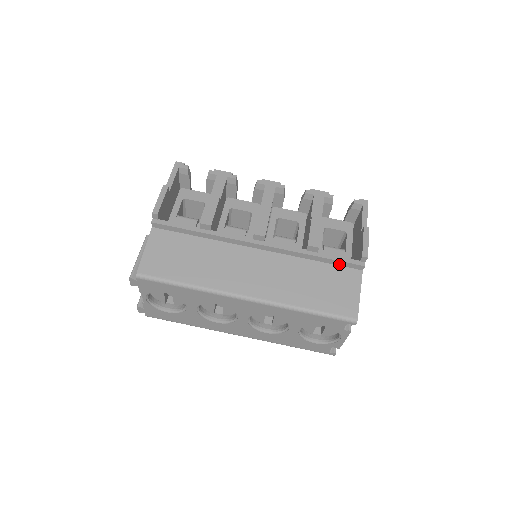
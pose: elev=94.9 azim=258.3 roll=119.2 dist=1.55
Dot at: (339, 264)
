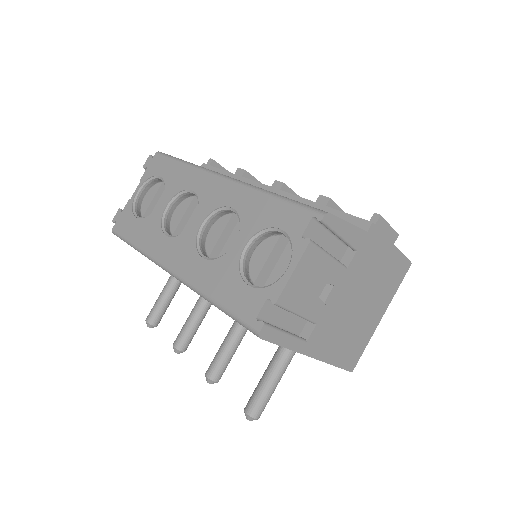
Dot at: occluded
